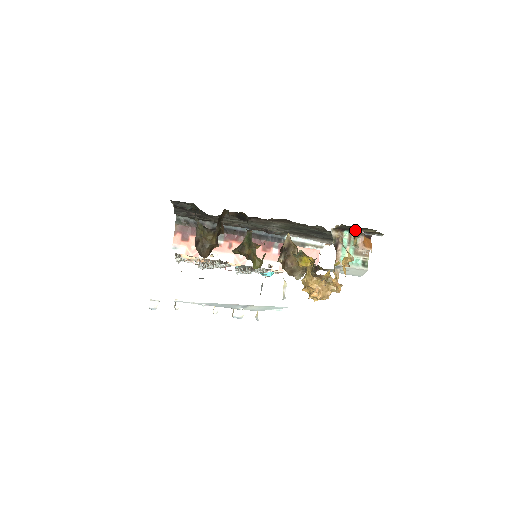
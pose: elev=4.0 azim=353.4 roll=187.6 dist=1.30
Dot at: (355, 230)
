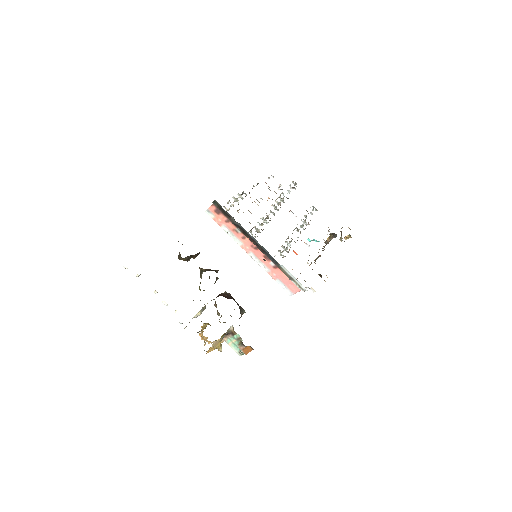
Dot at: occluded
